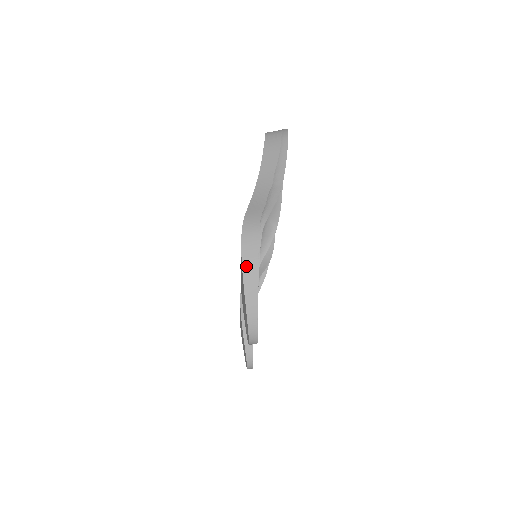
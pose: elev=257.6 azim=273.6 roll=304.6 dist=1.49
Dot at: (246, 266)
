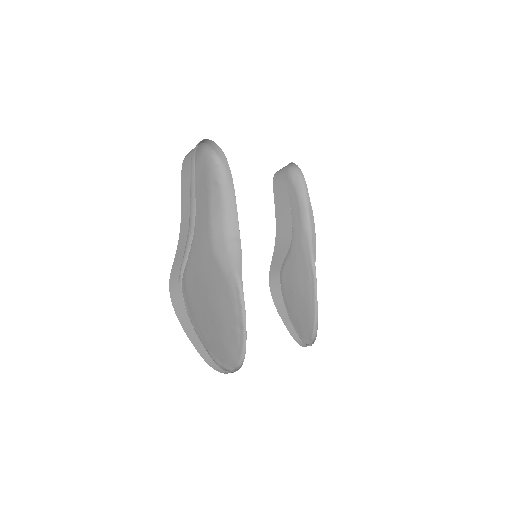
Dot at: (182, 322)
